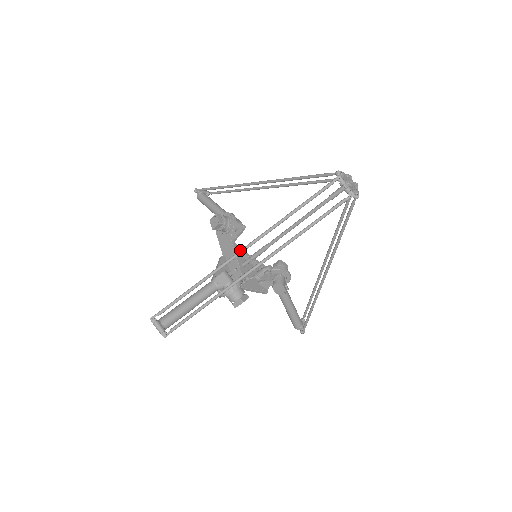
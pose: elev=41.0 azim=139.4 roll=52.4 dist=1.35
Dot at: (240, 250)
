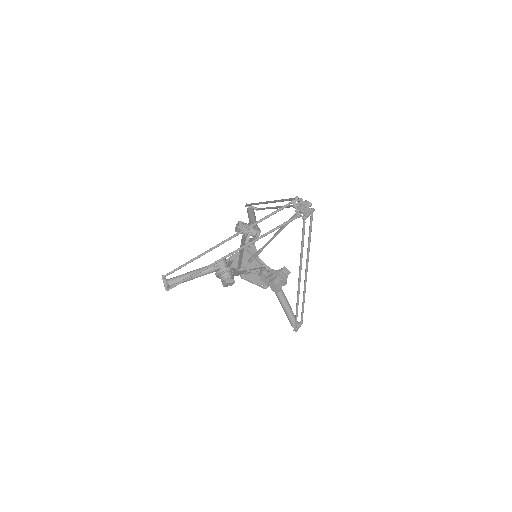
Dot at: (221, 242)
